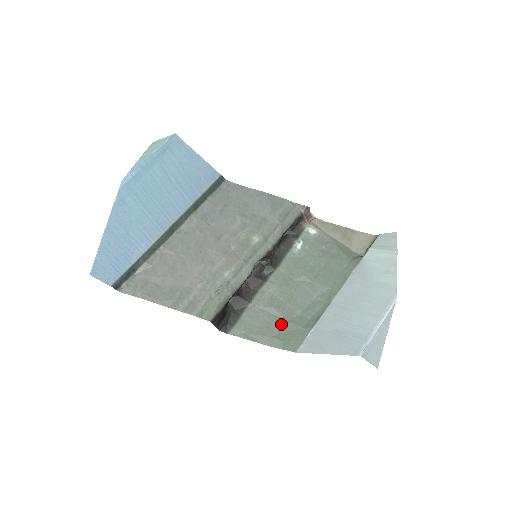
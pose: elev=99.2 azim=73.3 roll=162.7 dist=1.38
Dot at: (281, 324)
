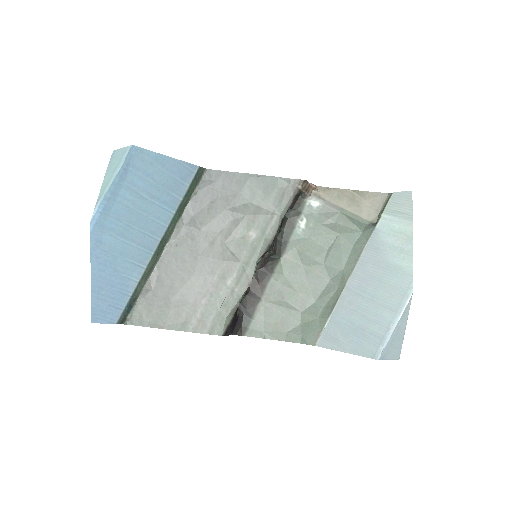
Dot at: (296, 317)
